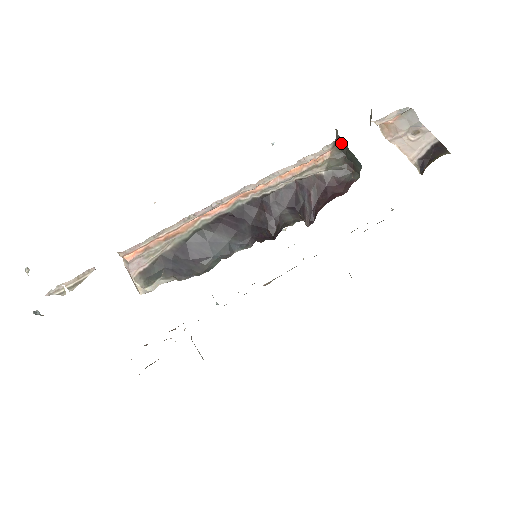
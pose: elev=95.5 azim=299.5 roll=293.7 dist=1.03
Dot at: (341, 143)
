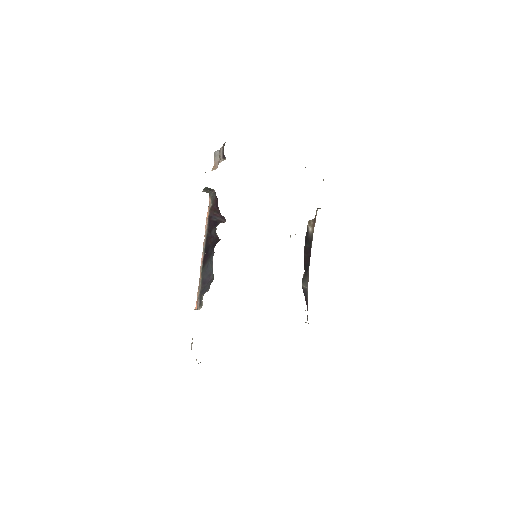
Dot at: (206, 191)
